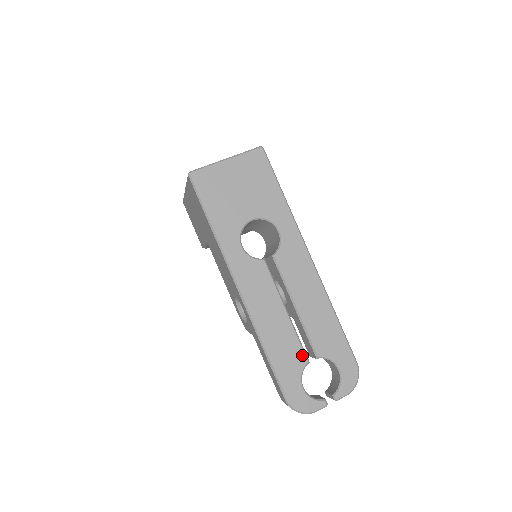
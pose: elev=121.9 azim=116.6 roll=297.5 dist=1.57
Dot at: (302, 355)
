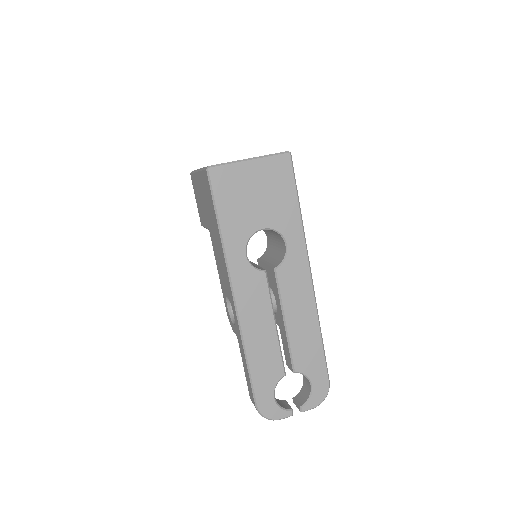
Dot at: (281, 368)
